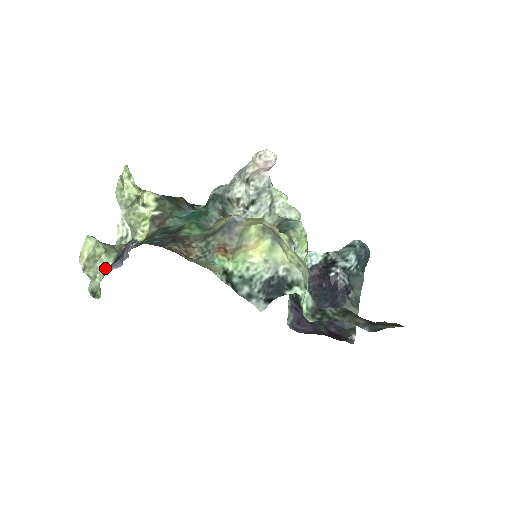
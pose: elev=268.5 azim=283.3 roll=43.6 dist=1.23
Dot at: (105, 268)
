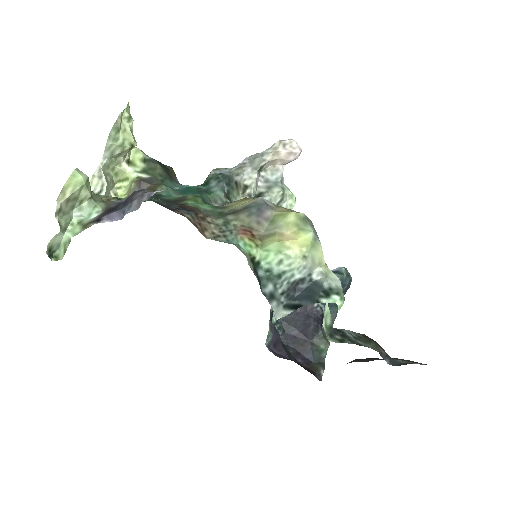
Dot at: (84, 220)
